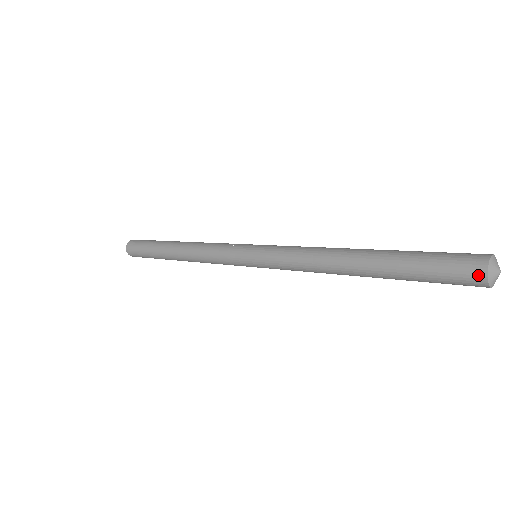
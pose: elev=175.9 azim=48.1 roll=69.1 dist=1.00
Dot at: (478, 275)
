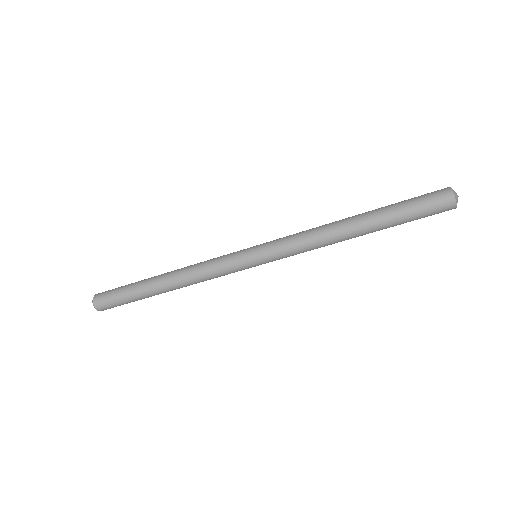
Dot at: (445, 190)
